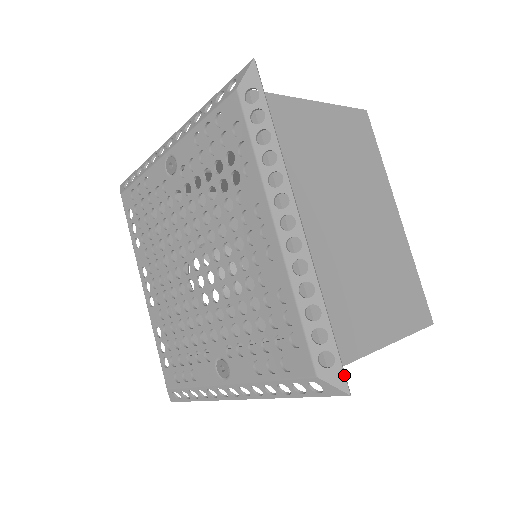
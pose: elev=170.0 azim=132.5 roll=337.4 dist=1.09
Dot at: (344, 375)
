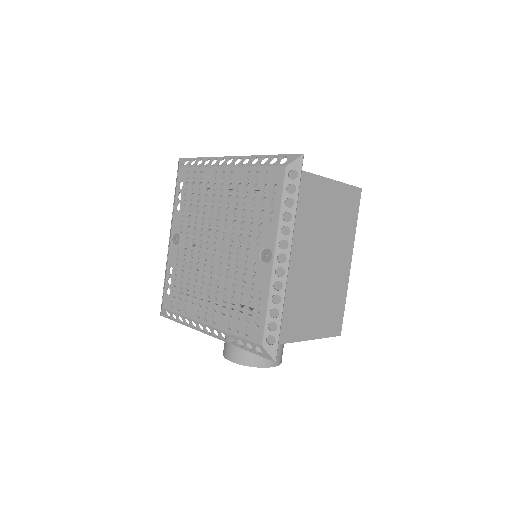
Dot at: (294, 154)
